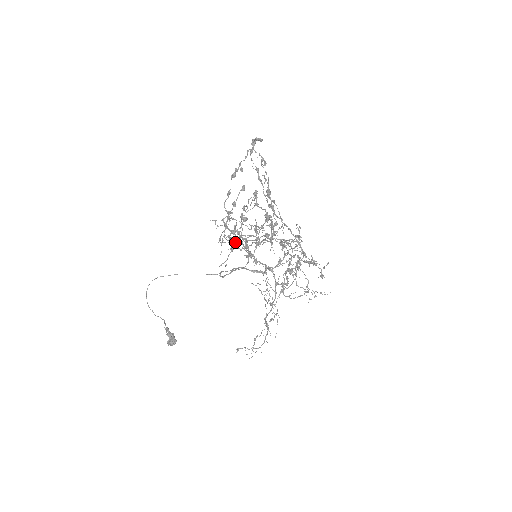
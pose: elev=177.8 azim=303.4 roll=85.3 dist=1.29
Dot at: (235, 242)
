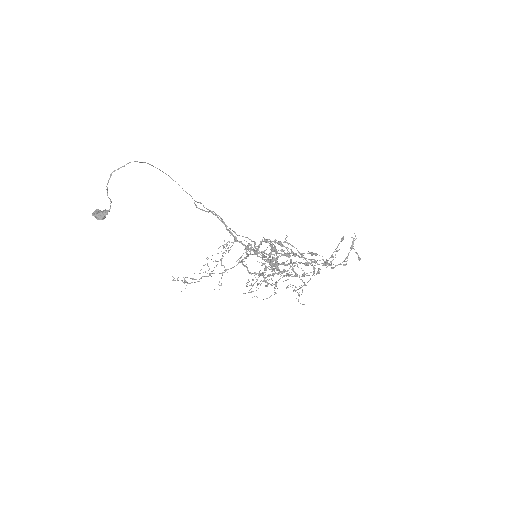
Dot at: occluded
